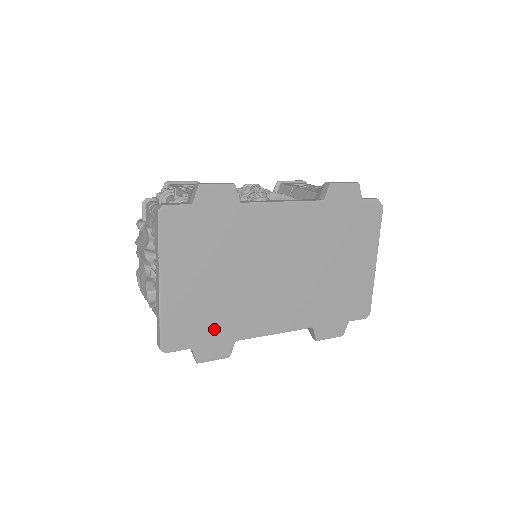
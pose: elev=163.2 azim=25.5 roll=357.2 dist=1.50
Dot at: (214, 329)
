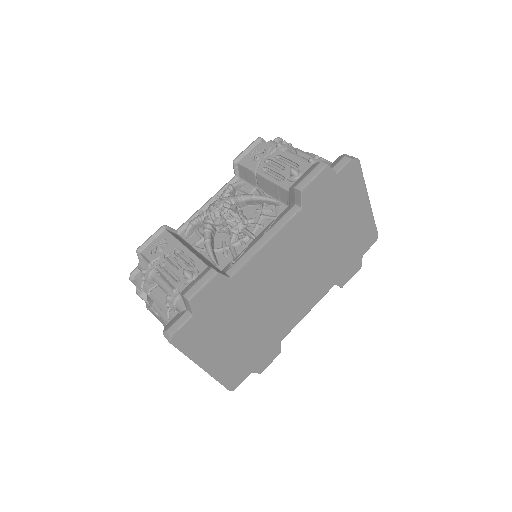
Dot at: (261, 351)
